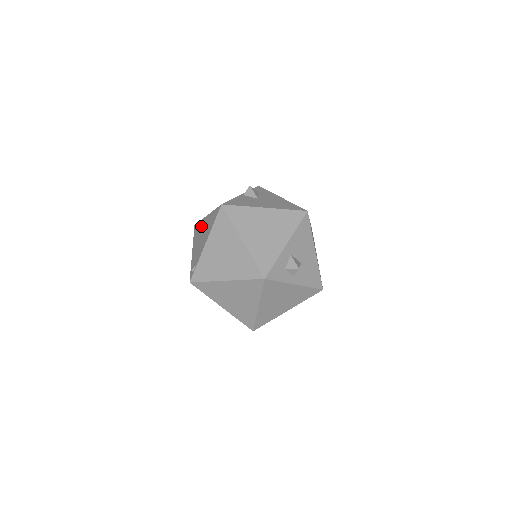
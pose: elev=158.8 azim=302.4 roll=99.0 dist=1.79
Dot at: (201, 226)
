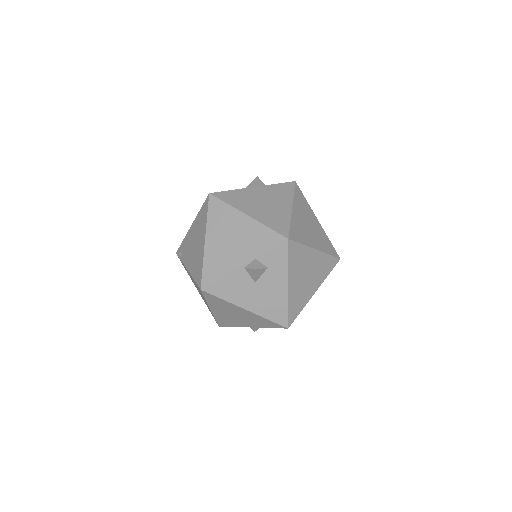
Dot at: (201, 231)
